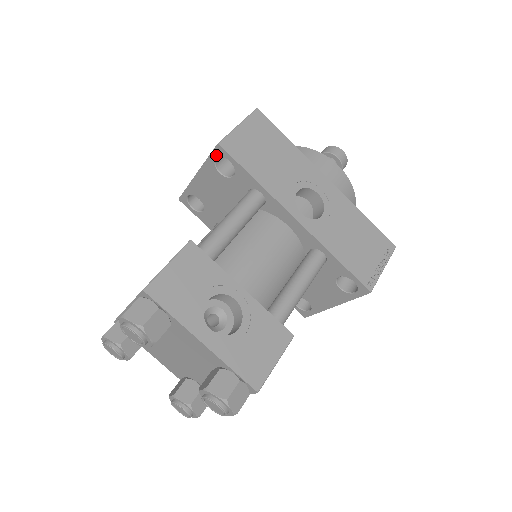
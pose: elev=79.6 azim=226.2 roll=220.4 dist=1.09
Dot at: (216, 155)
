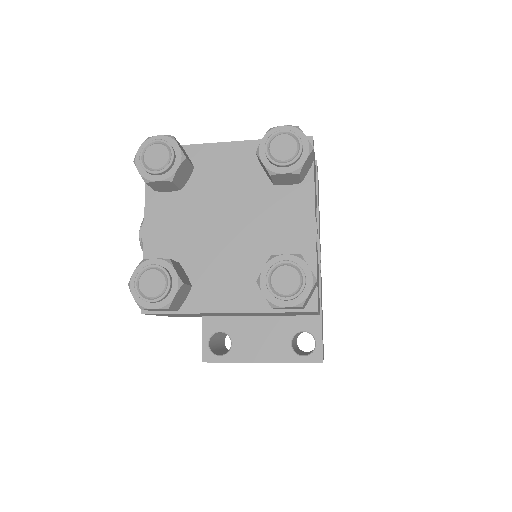
Dot at: occluded
